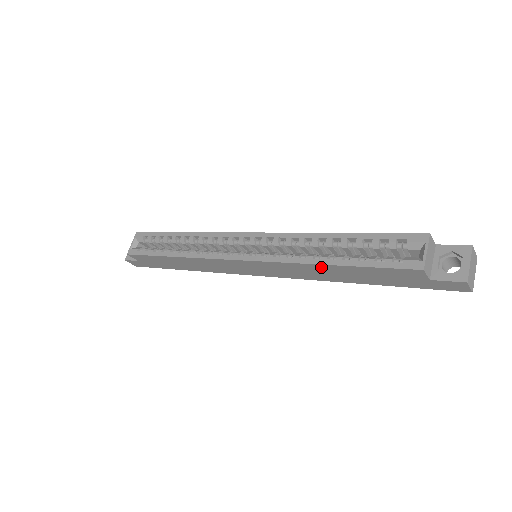
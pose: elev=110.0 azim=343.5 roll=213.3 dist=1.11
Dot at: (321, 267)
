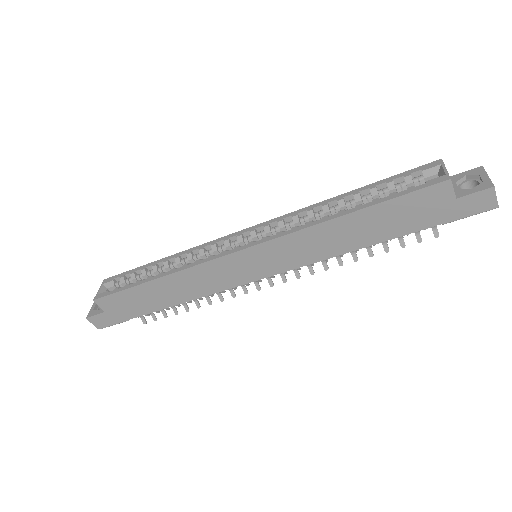
Dot at: (339, 223)
